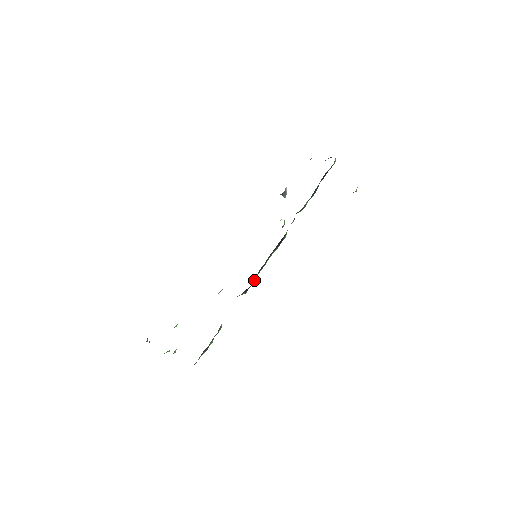
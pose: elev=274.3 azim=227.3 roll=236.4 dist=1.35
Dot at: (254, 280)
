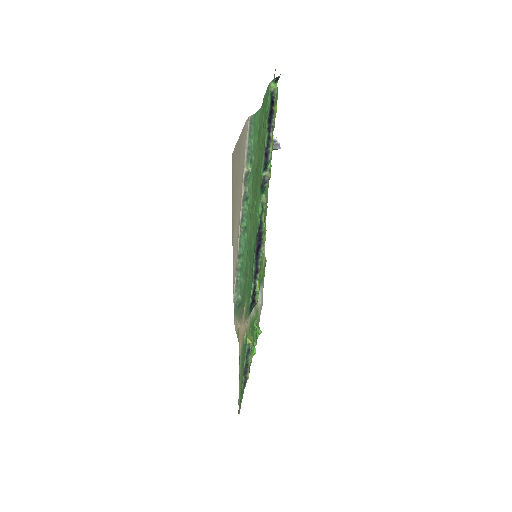
Dot at: (255, 289)
